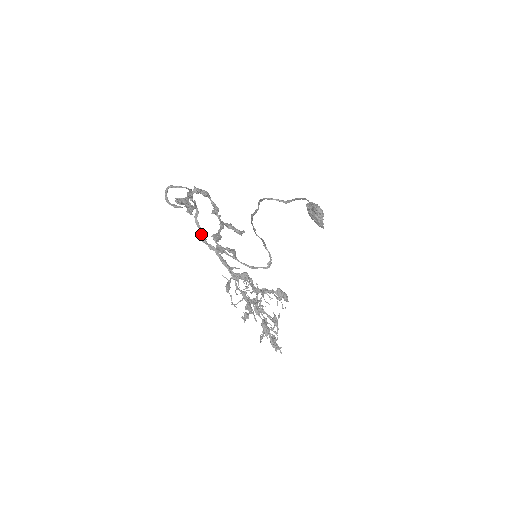
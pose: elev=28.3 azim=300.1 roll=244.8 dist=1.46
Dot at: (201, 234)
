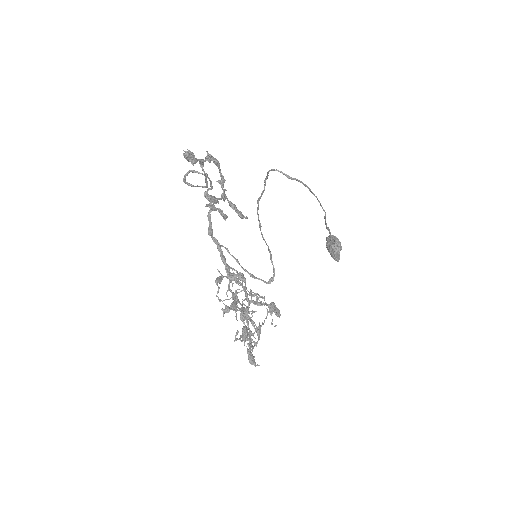
Dot at: (209, 227)
